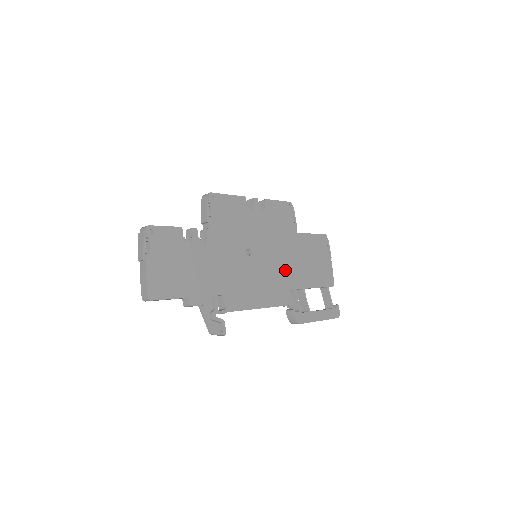
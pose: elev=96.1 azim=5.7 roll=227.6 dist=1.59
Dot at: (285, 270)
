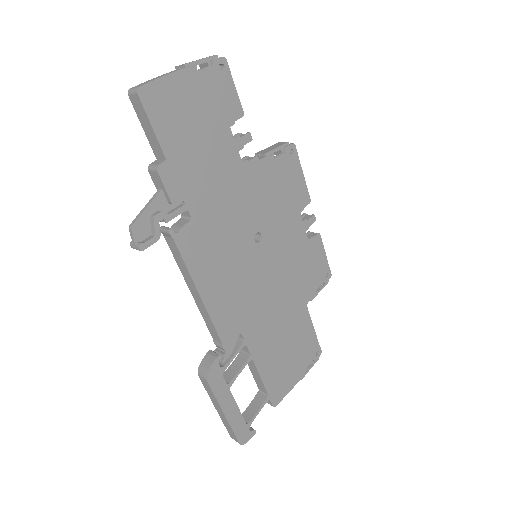
Dot at: (261, 311)
